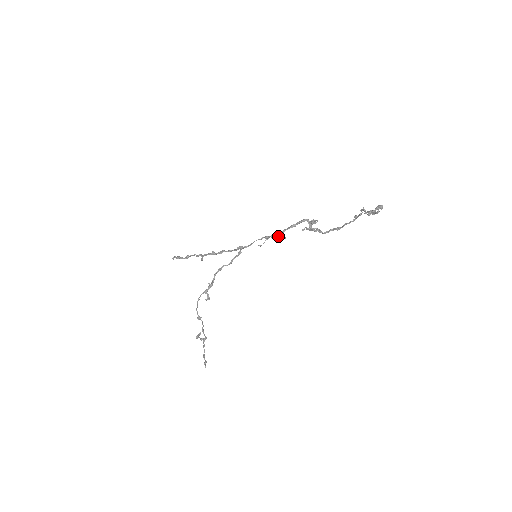
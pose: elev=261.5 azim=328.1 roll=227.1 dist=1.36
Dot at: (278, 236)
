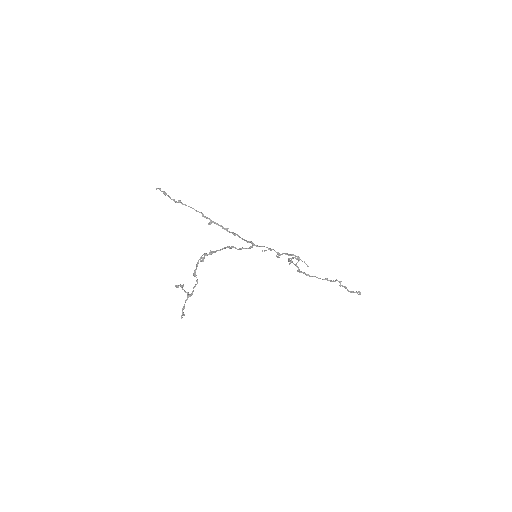
Dot at: occluded
